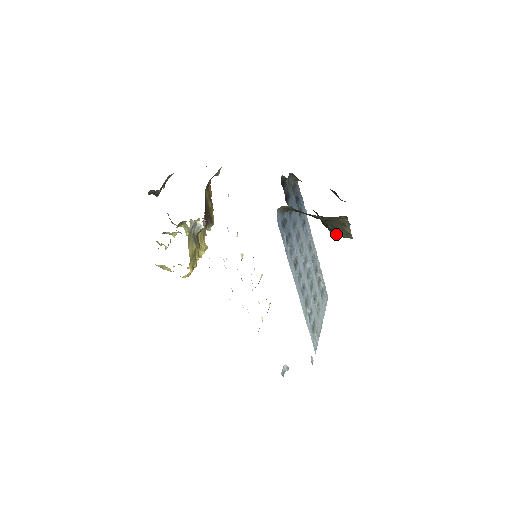
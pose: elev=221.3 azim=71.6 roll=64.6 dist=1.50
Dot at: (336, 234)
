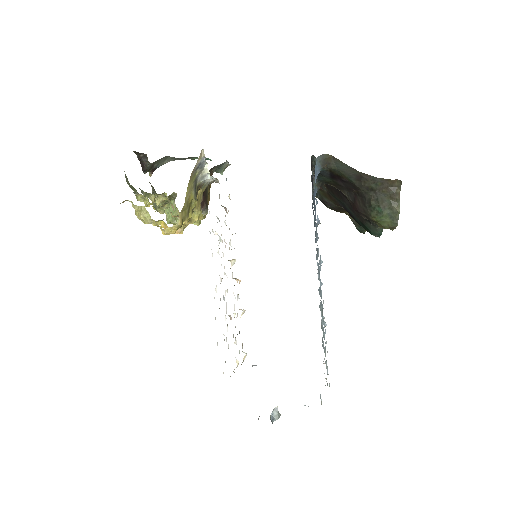
Dot at: (377, 216)
